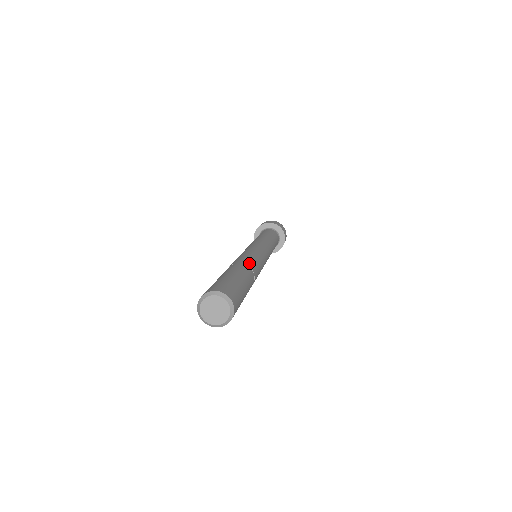
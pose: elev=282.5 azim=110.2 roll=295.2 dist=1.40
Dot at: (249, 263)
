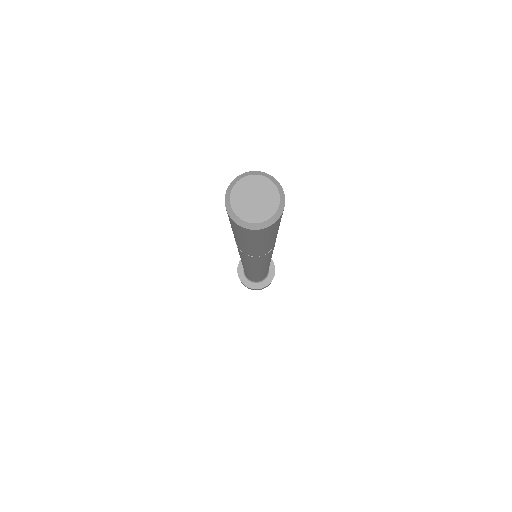
Dot at: occluded
